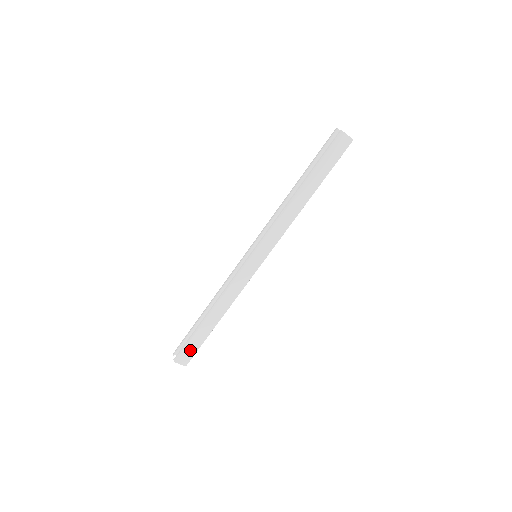
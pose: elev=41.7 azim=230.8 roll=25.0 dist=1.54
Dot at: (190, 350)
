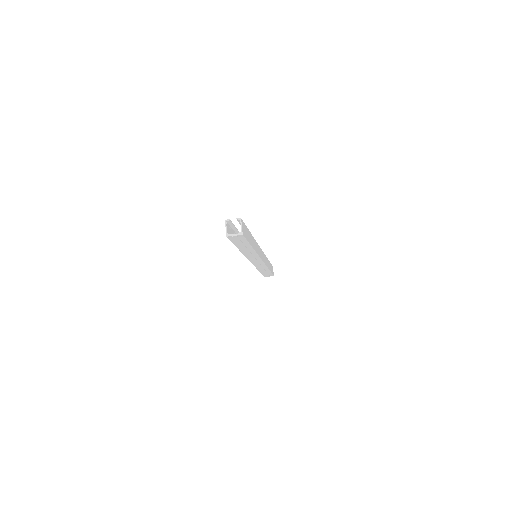
Dot at: (245, 231)
